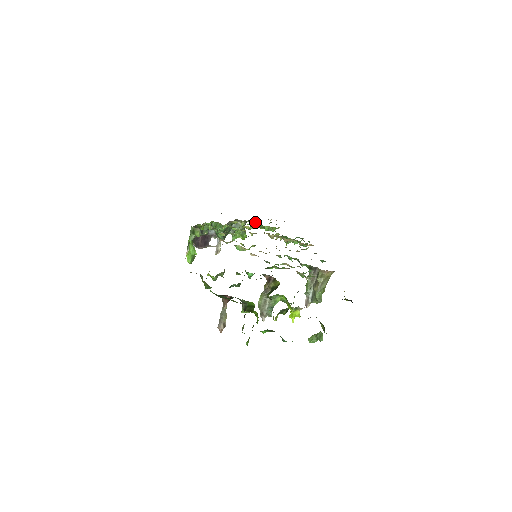
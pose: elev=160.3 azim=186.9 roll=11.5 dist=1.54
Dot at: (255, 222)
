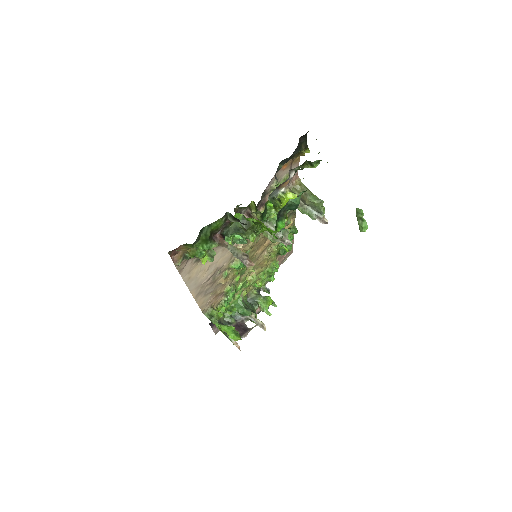
Dot at: (262, 283)
